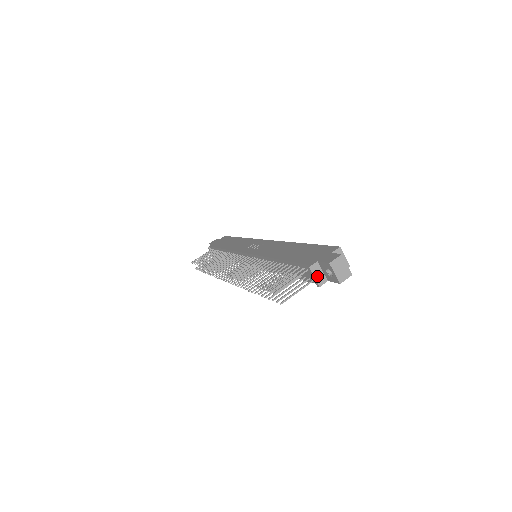
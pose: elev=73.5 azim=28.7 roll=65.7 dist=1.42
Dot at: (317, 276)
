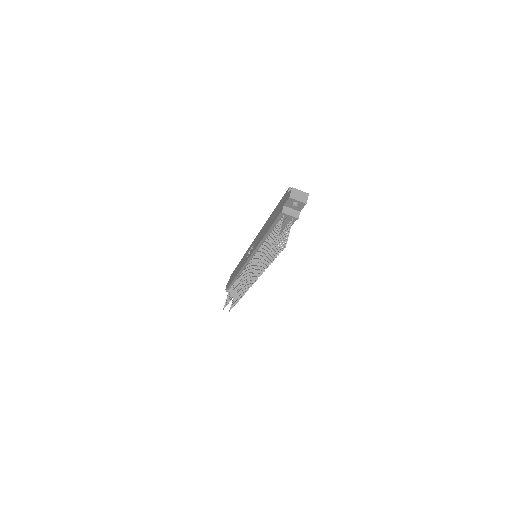
Dot at: (291, 214)
